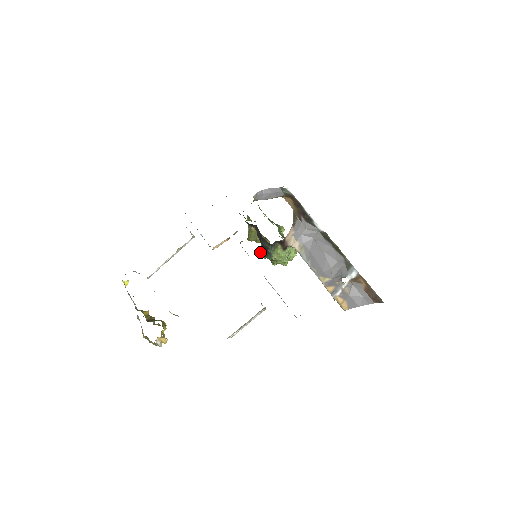
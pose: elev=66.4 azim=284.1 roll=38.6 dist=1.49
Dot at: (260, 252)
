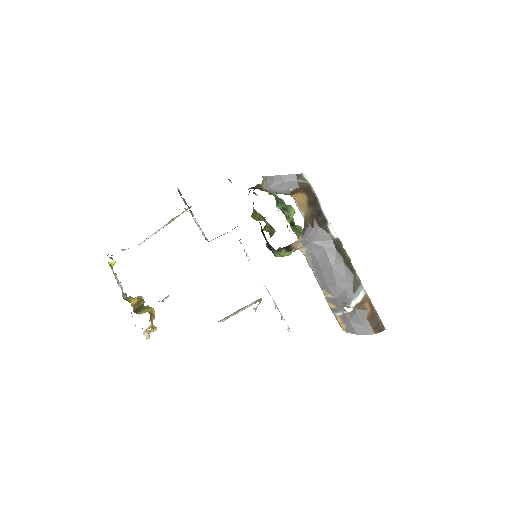
Dot at: occluded
